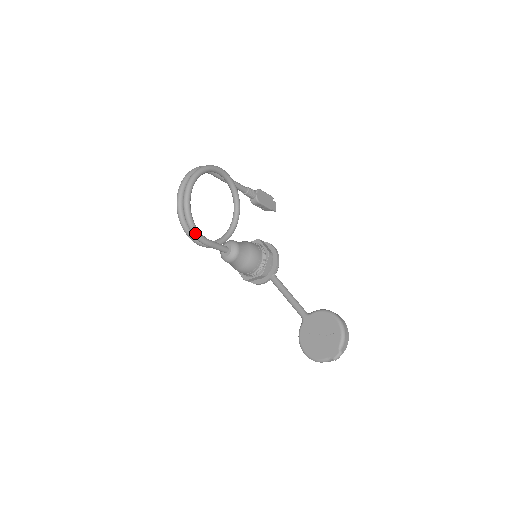
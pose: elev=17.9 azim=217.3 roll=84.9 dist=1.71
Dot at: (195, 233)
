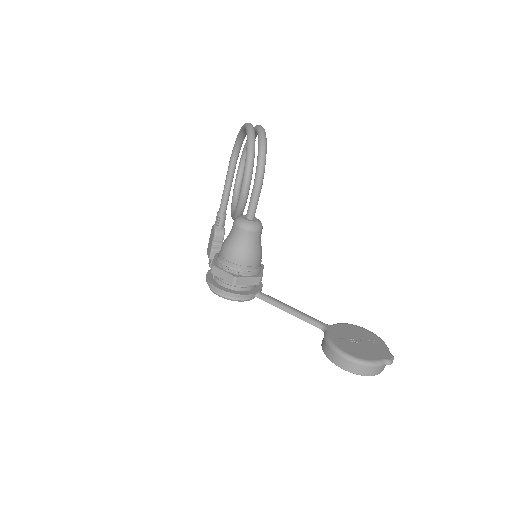
Dot at: (265, 159)
